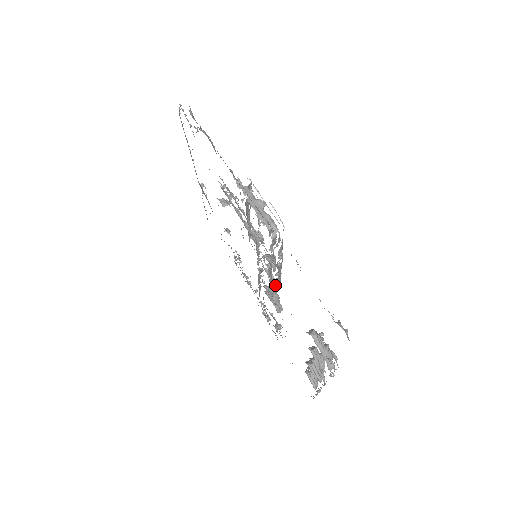
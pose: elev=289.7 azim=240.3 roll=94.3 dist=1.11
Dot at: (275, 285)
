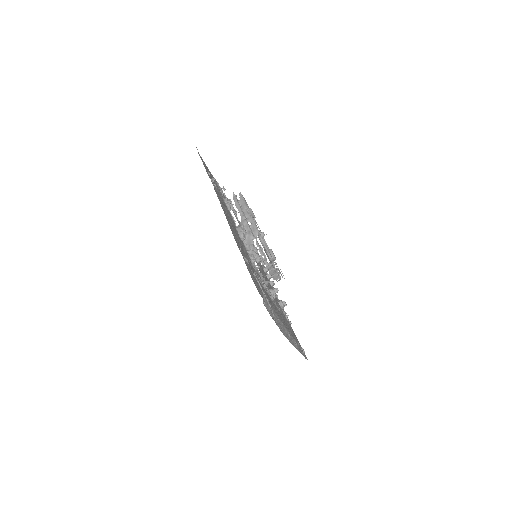
Dot at: occluded
